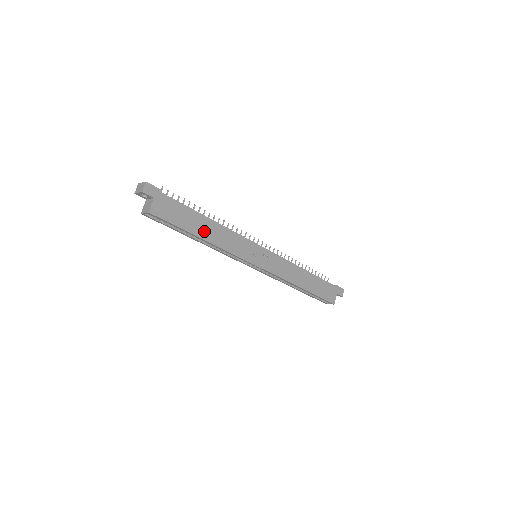
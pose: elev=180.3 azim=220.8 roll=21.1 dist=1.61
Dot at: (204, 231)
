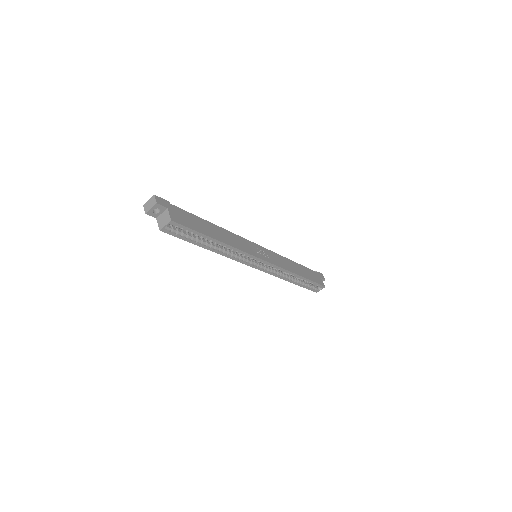
Dot at: (215, 234)
